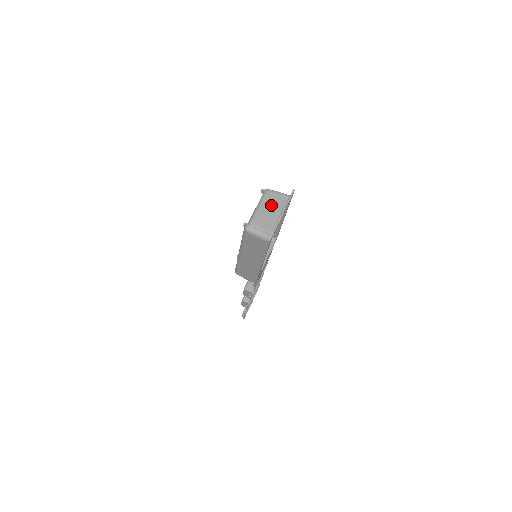
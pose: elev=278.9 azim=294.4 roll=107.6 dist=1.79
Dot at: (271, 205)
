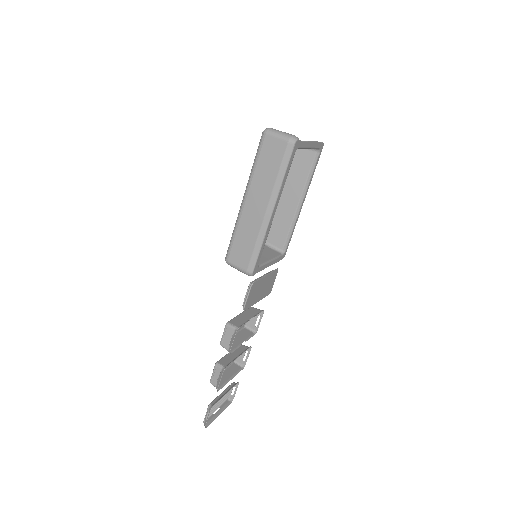
Dot at: occluded
